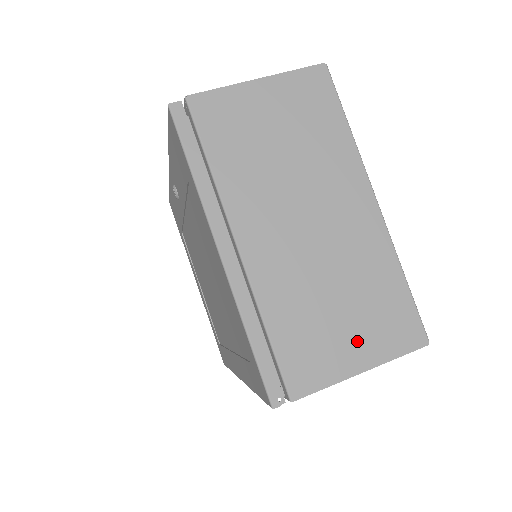
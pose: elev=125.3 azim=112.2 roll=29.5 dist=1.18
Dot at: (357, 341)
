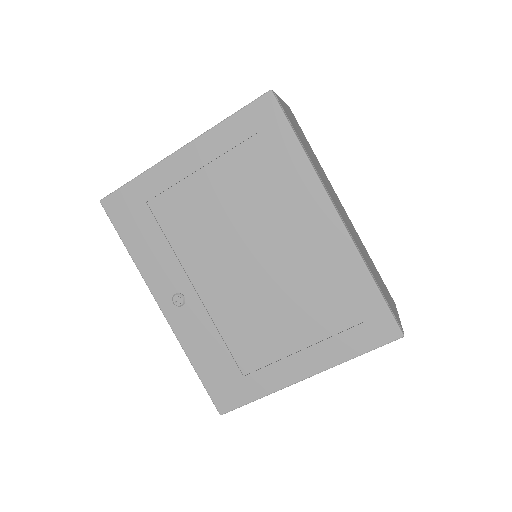
Dot at: occluded
